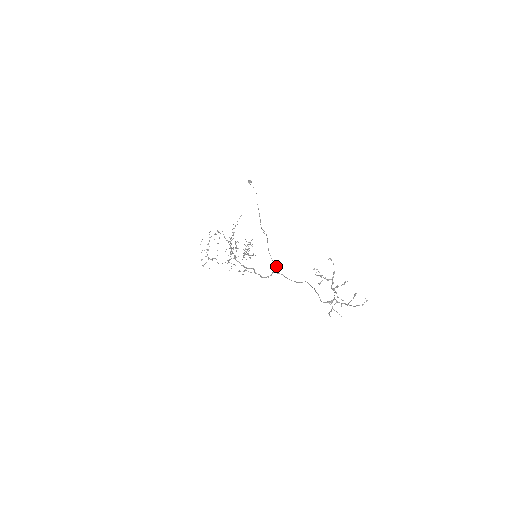
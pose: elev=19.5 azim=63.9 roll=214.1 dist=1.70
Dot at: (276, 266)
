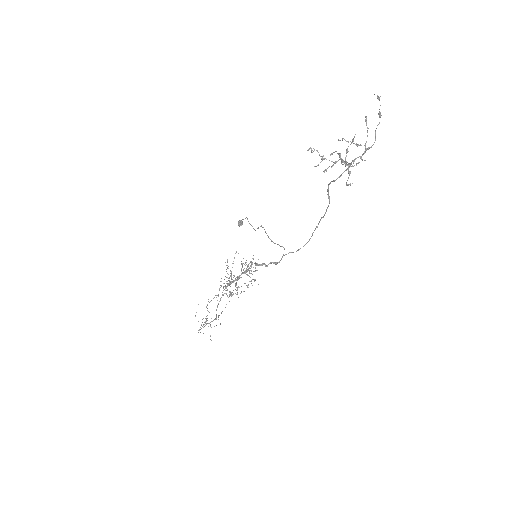
Dot at: occluded
